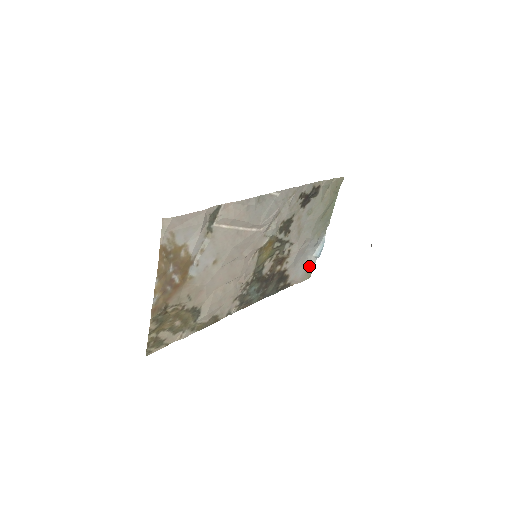
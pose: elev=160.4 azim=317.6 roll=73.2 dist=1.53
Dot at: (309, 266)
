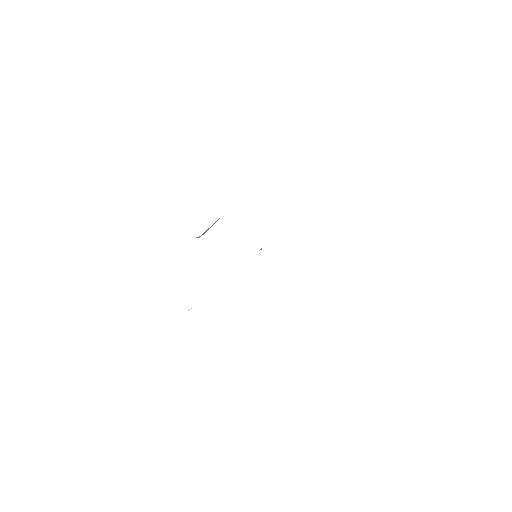
Dot at: occluded
